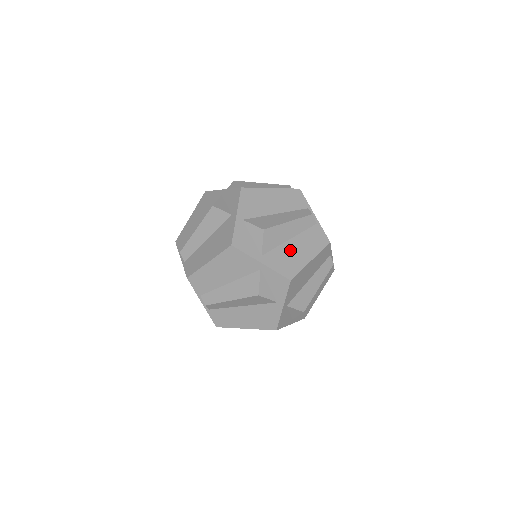
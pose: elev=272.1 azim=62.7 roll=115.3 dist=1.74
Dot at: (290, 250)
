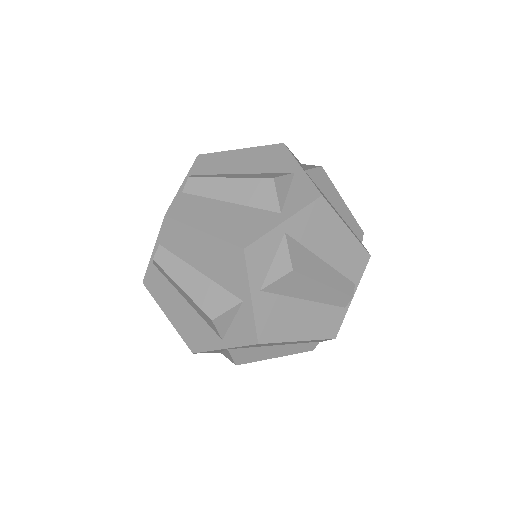
Dot at: (293, 311)
